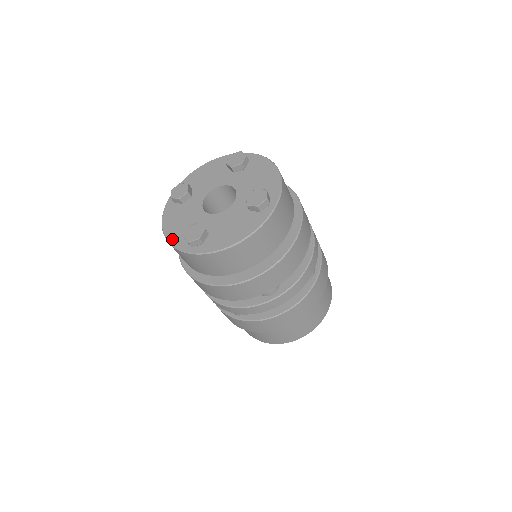
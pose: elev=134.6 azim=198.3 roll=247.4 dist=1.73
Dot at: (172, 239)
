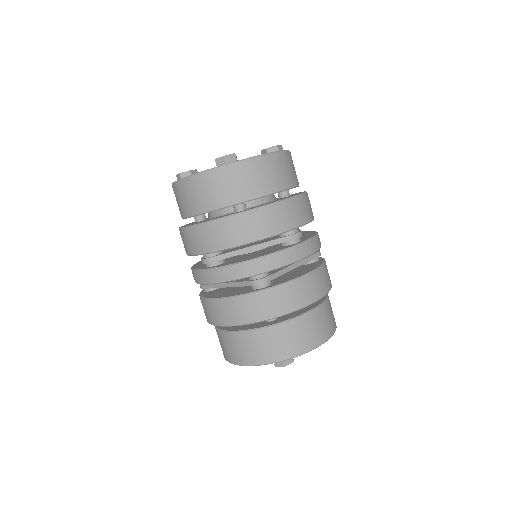
Dot at: (199, 172)
